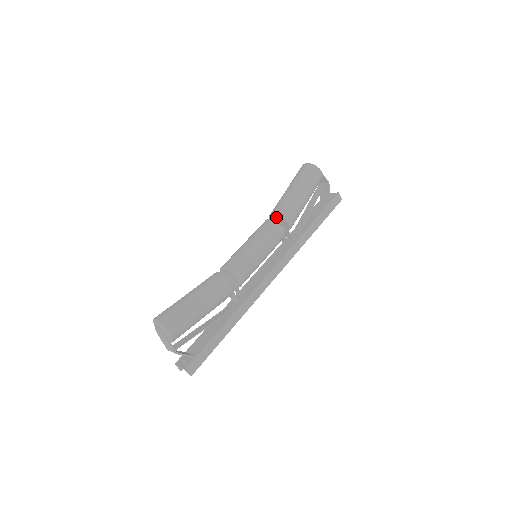
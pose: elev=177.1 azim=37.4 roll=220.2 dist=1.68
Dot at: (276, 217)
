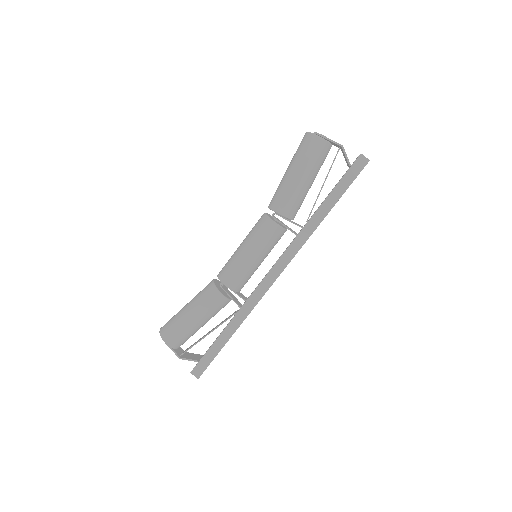
Dot at: occluded
